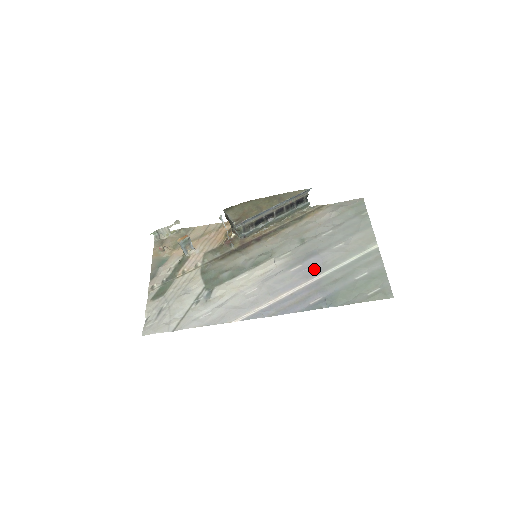
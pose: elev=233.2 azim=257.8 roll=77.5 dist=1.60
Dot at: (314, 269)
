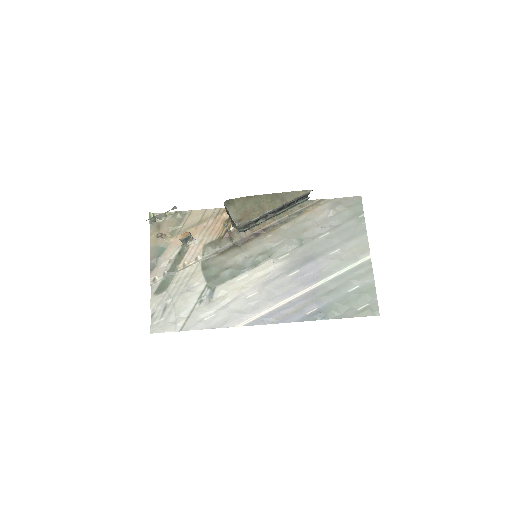
Dot at: (311, 276)
